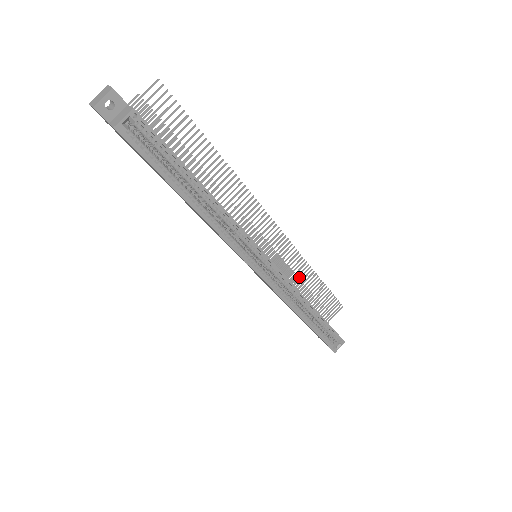
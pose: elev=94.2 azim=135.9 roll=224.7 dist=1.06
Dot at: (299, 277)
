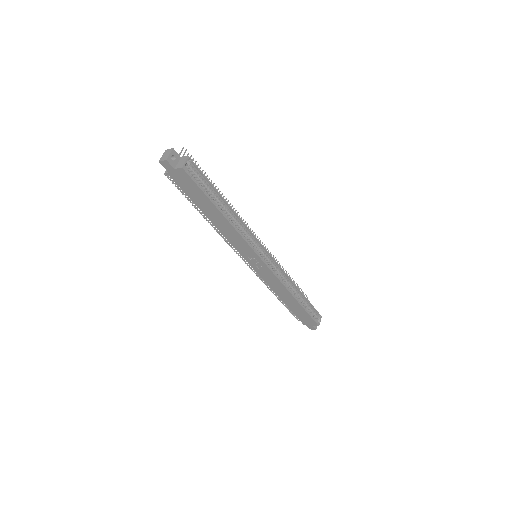
Dot at: occluded
